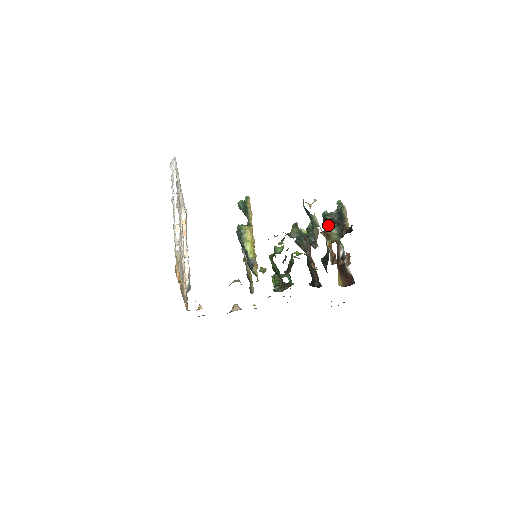
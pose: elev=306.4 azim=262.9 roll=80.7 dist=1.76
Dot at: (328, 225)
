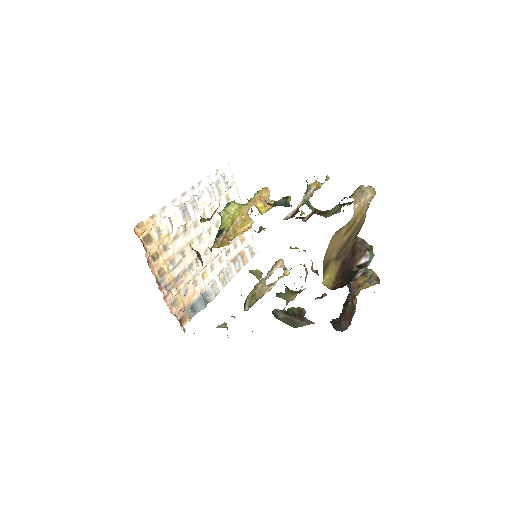
Dot at: (335, 206)
